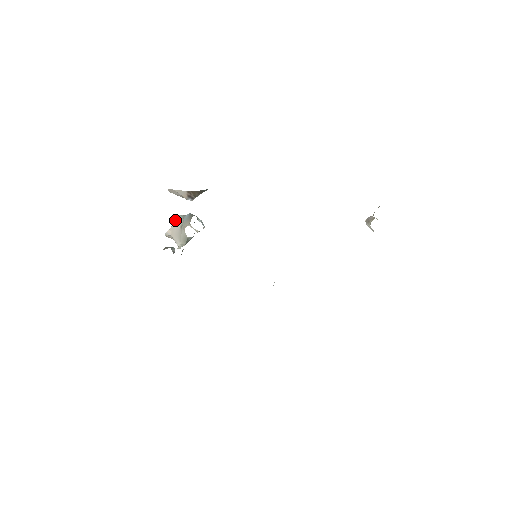
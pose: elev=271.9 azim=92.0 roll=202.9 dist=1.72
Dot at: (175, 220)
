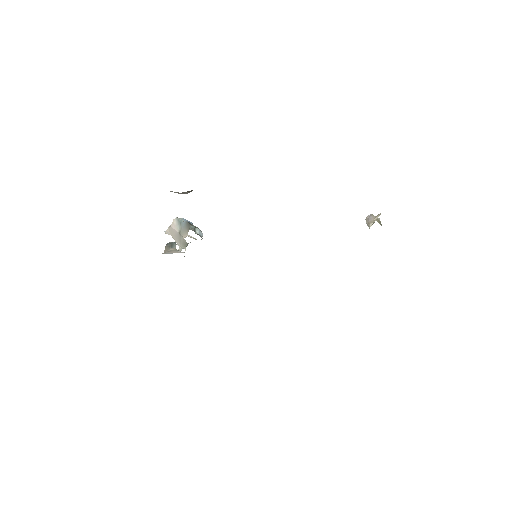
Dot at: (172, 222)
